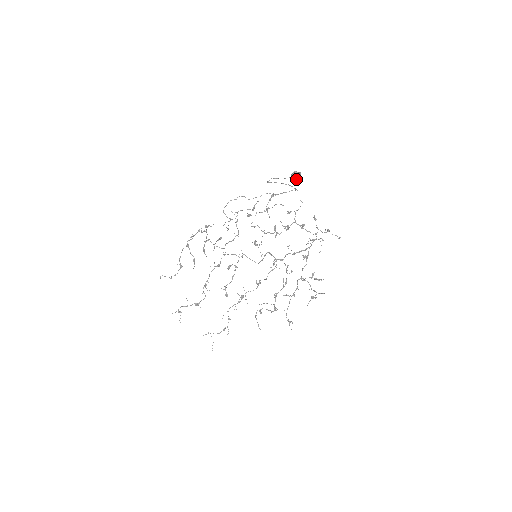
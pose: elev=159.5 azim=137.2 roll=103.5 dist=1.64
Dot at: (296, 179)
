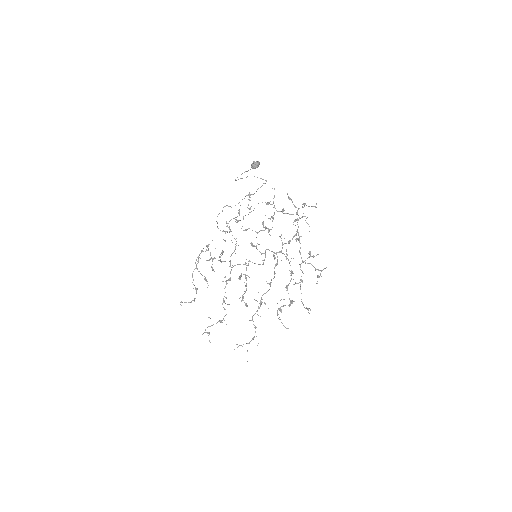
Dot at: (256, 167)
